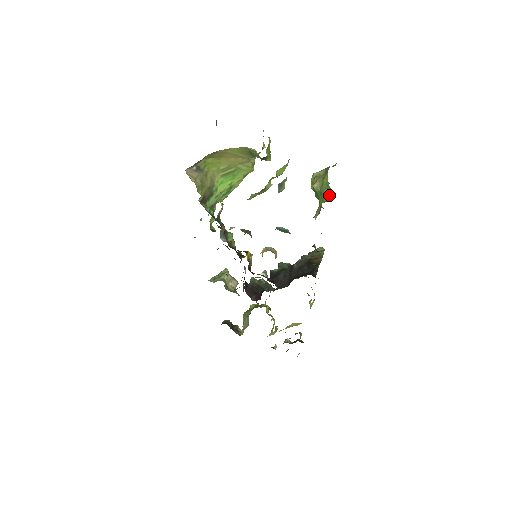
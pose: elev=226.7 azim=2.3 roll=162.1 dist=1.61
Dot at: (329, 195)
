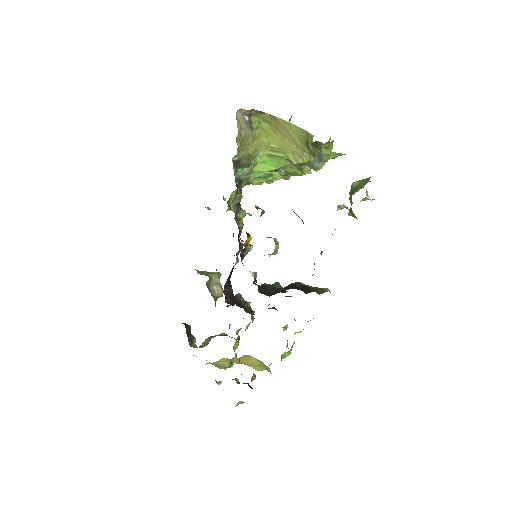
Dot at: occluded
